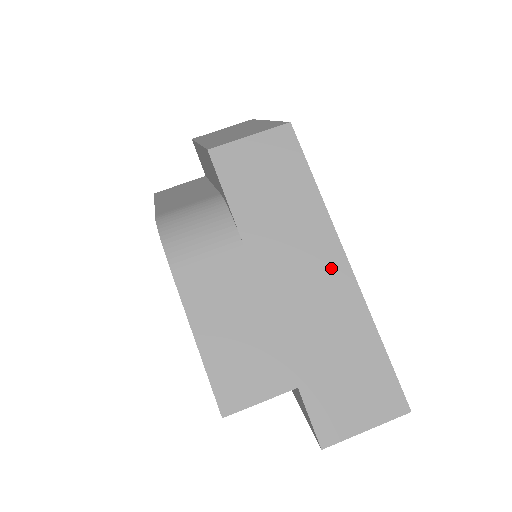
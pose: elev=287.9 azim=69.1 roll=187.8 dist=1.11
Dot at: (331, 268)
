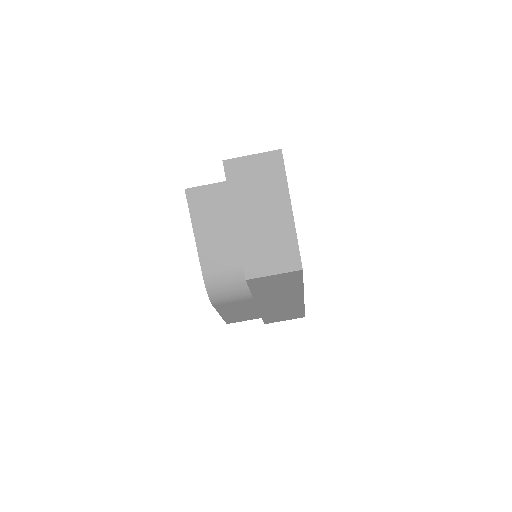
Dot at: (294, 300)
